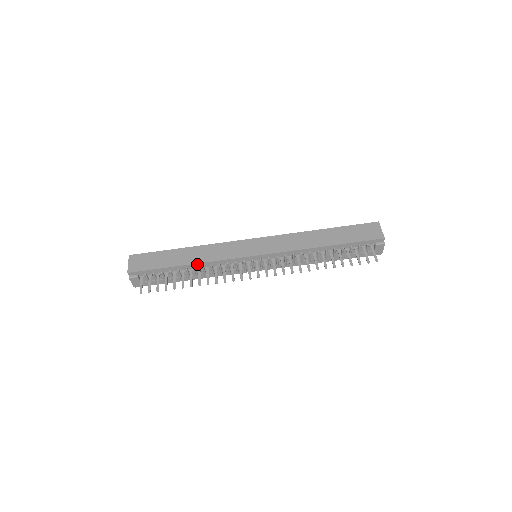
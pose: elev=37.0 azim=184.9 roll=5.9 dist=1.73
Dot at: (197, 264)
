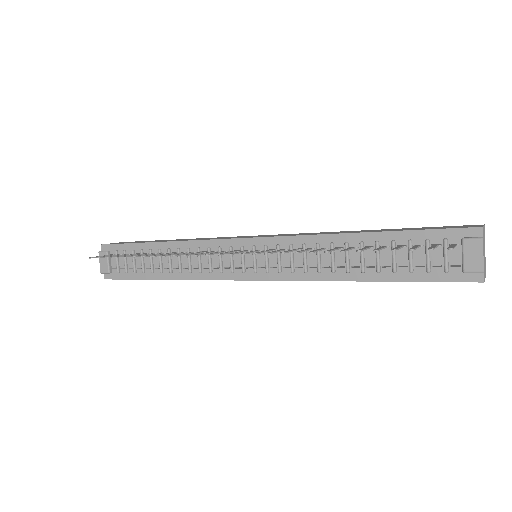
Dot at: (173, 243)
